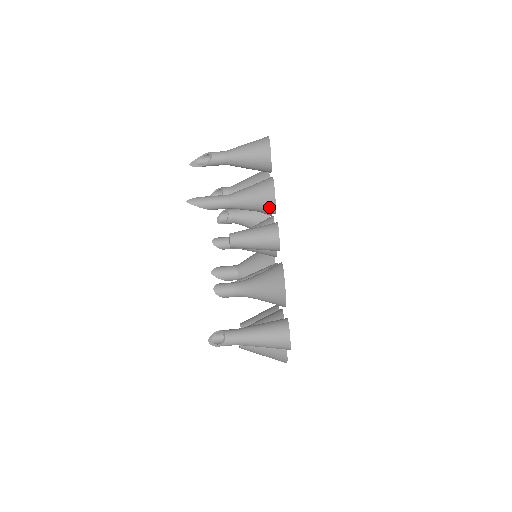
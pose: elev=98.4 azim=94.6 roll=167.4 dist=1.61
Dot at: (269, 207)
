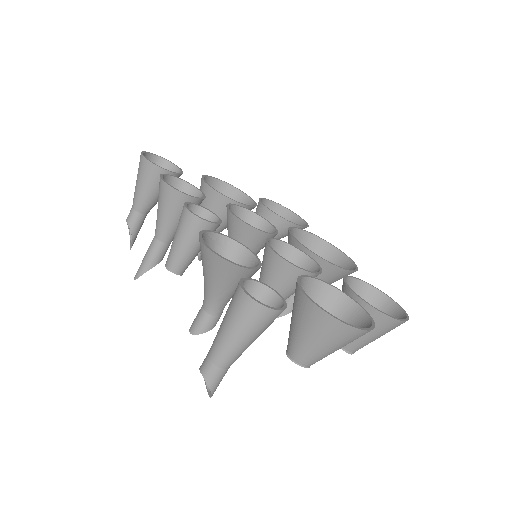
Dot at: (179, 200)
